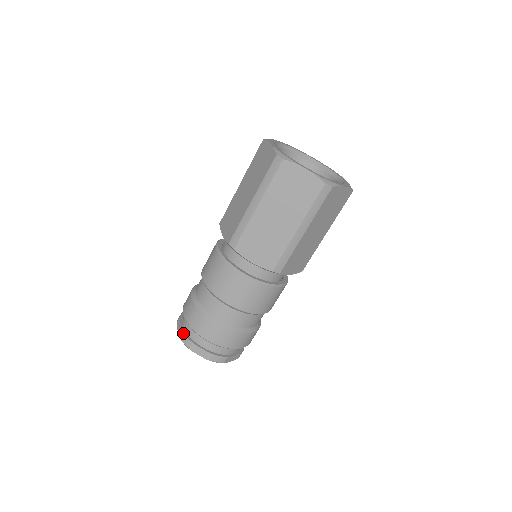
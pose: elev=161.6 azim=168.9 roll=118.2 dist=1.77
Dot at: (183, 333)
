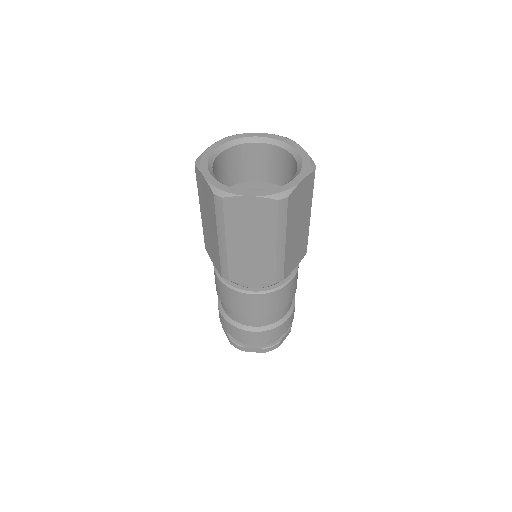
Dot at: occluded
